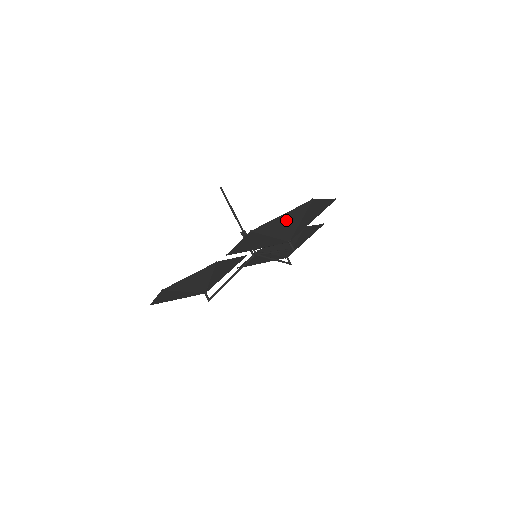
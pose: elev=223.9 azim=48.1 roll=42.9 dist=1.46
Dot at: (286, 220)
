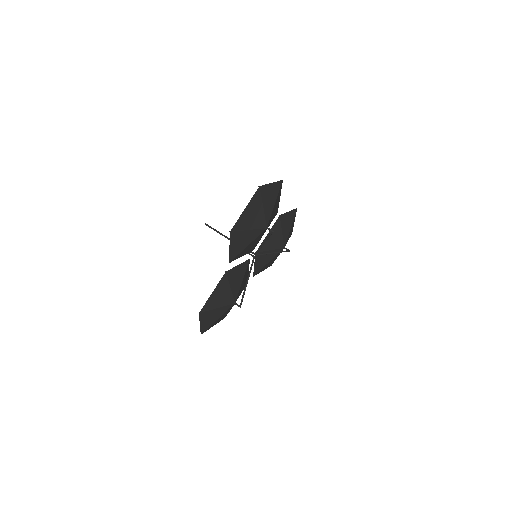
Dot at: (251, 212)
